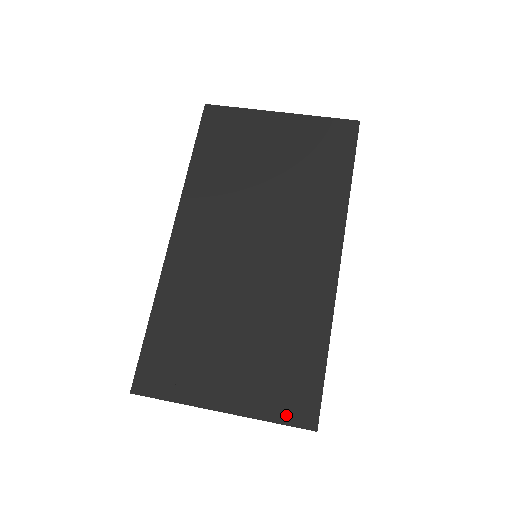
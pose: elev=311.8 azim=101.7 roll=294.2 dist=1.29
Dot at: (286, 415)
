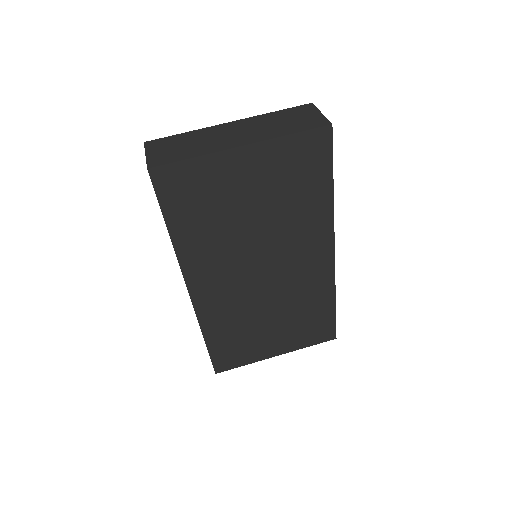
Dot at: (317, 341)
